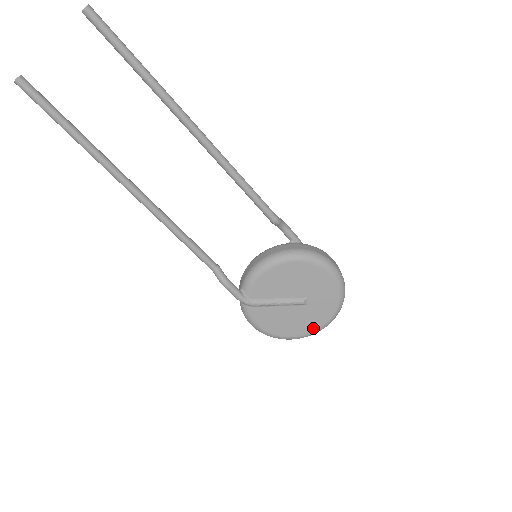
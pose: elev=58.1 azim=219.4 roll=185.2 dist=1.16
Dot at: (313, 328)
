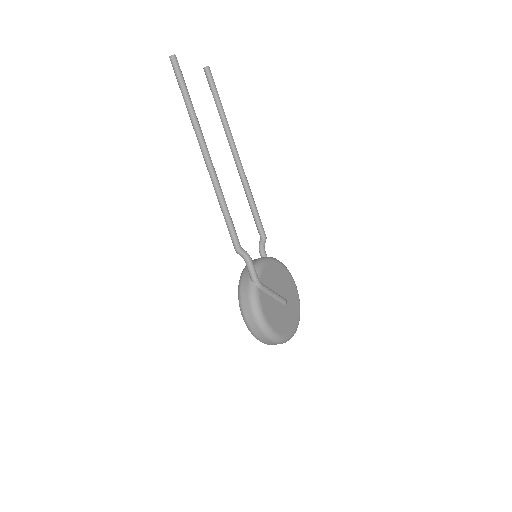
Dot at: (289, 331)
